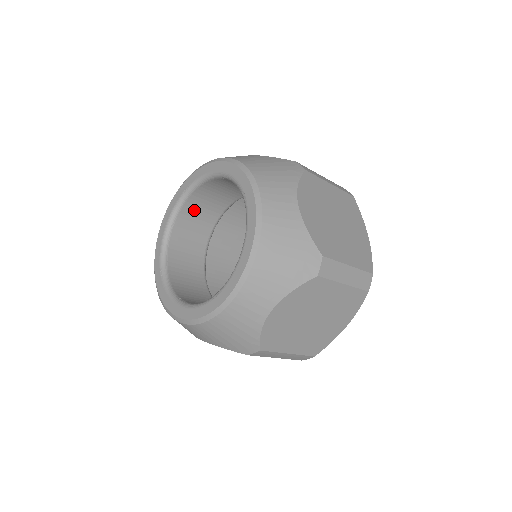
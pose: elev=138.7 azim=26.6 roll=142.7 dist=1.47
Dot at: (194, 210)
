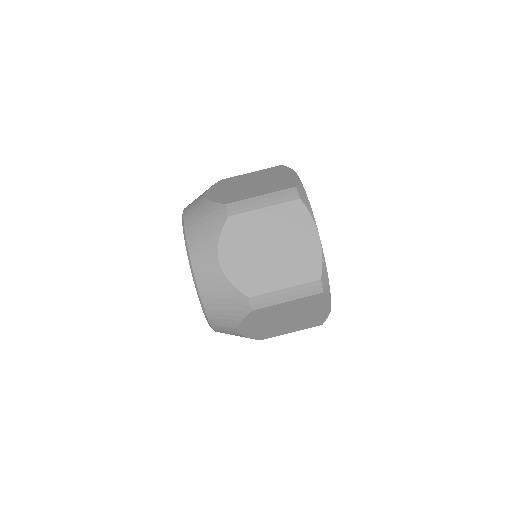
Dot at: occluded
